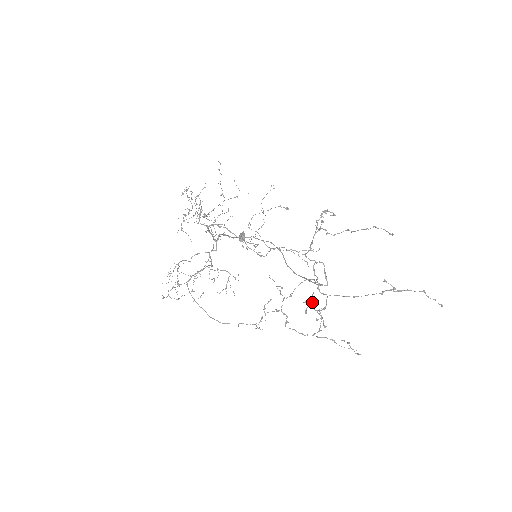
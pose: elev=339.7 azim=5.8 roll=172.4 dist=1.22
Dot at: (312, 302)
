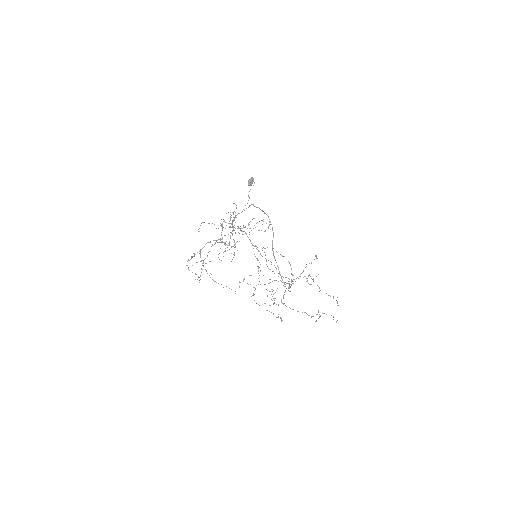
Dot at: occluded
